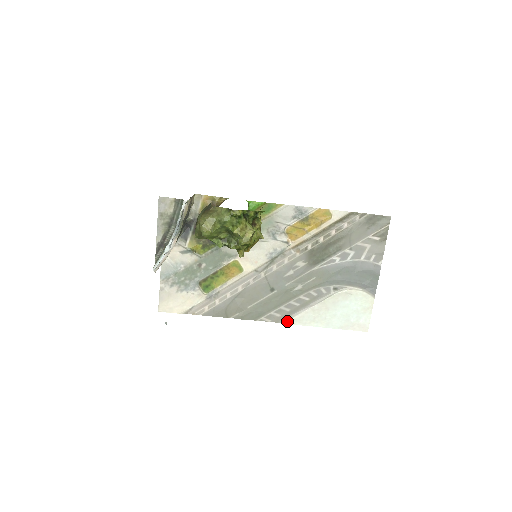
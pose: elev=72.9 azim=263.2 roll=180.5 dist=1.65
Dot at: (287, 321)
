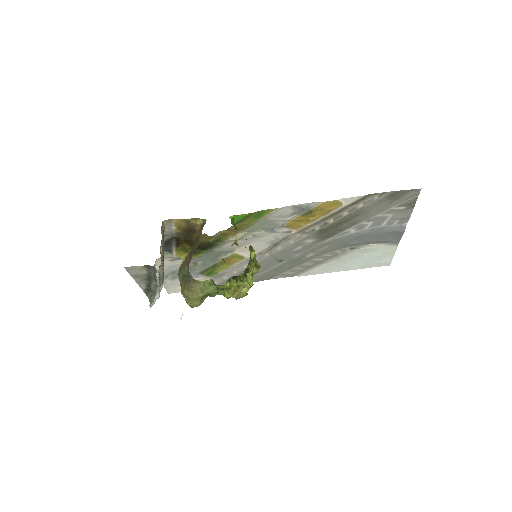
Dot at: (302, 275)
